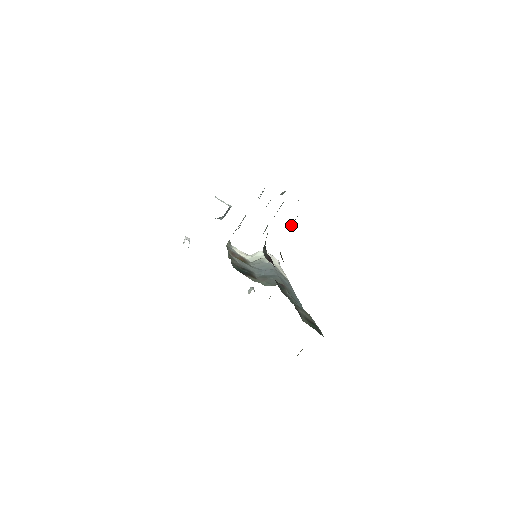
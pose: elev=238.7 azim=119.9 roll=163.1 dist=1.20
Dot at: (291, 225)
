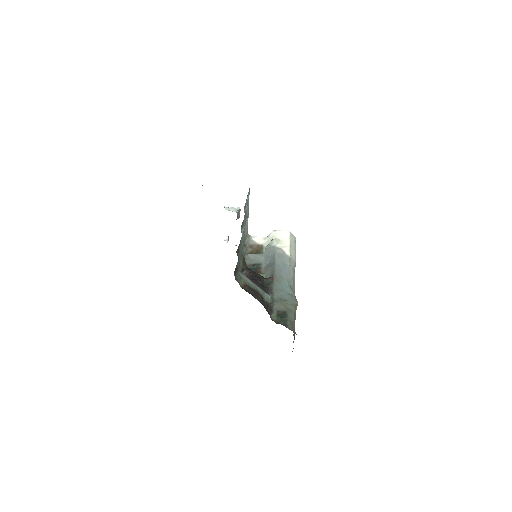
Dot at: (236, 271)
